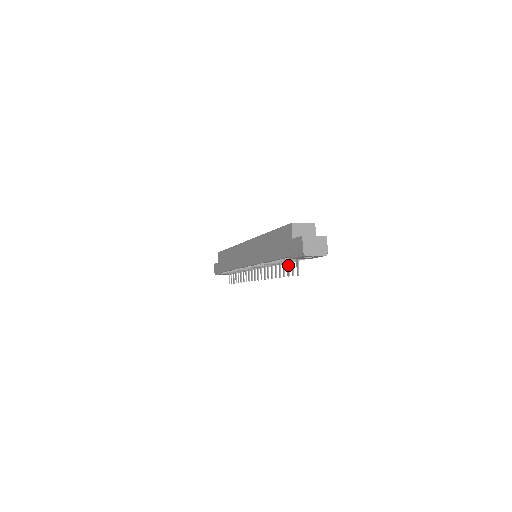
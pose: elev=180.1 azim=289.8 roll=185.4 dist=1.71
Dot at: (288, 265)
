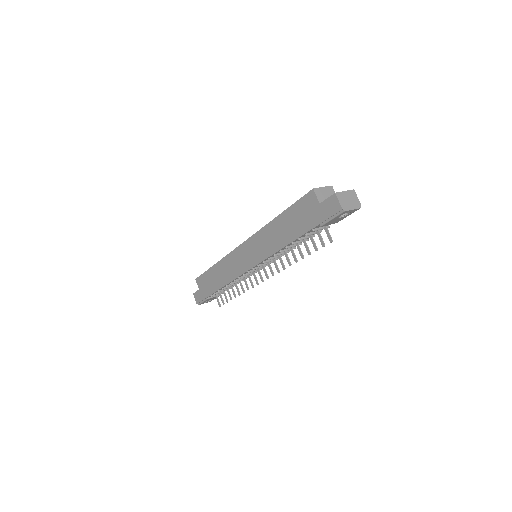
Dot at: (313, 239)
